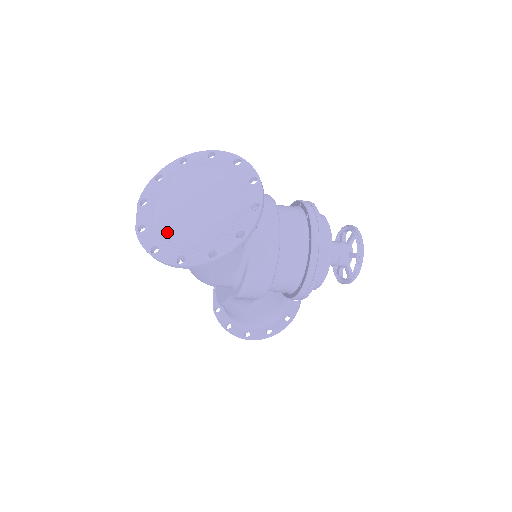
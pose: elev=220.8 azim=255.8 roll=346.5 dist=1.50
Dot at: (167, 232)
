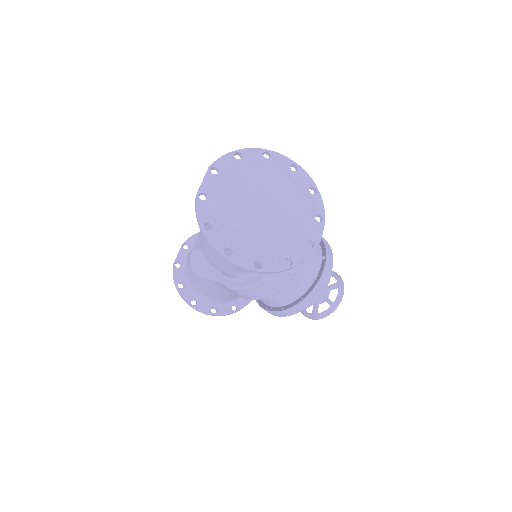
Dot at: (226, 217)
